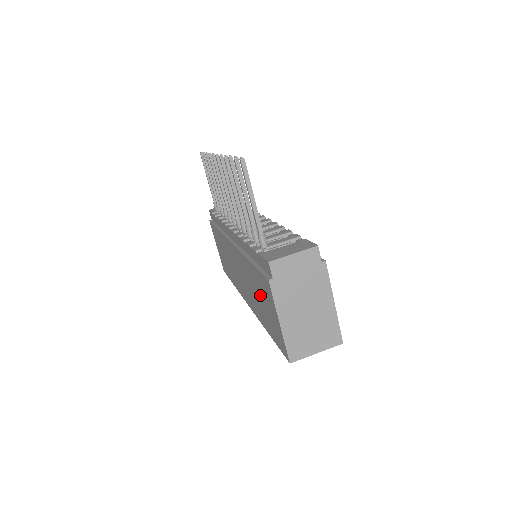
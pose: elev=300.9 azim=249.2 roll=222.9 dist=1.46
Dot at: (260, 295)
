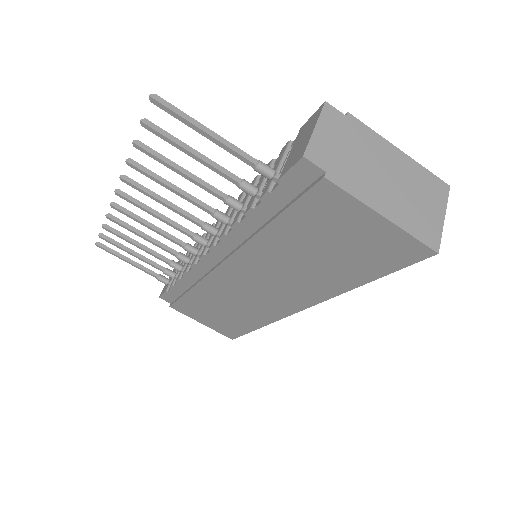
Dot at: (318, 244)
